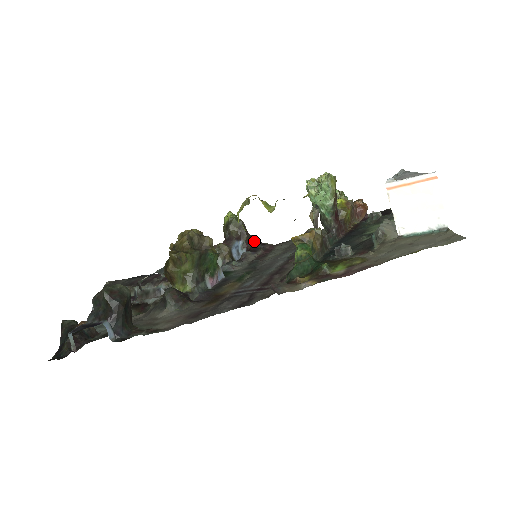
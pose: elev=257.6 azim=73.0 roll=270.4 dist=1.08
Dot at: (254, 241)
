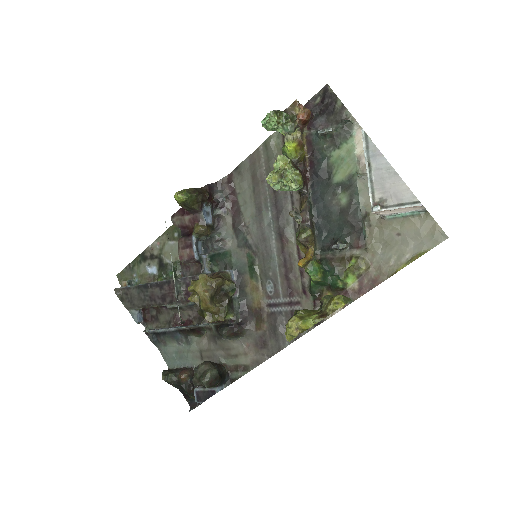
Dot at: (211, 191)
